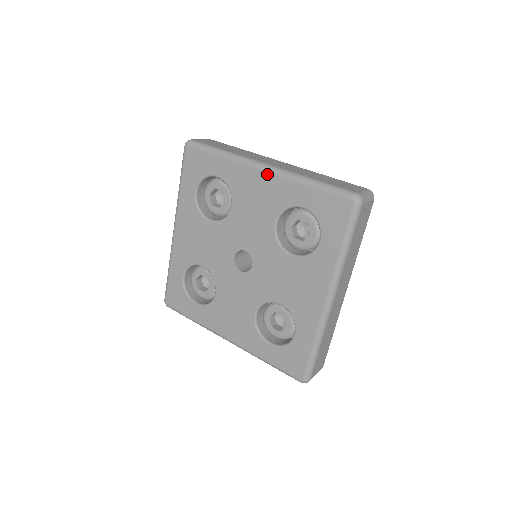
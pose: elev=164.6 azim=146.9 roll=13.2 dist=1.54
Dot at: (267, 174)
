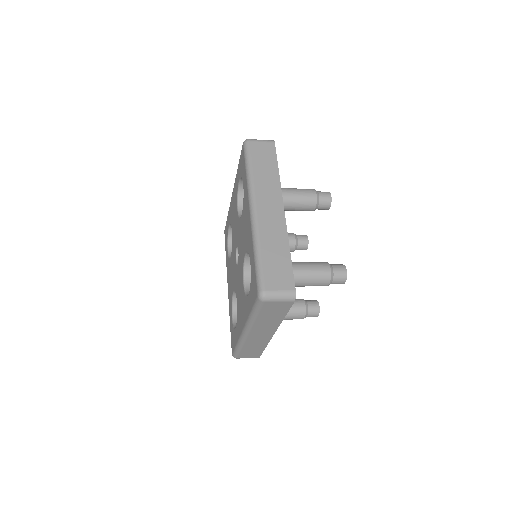
Dot at: (233, 191)
